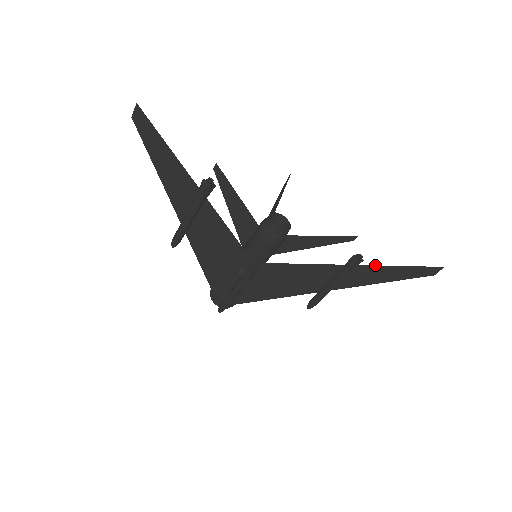
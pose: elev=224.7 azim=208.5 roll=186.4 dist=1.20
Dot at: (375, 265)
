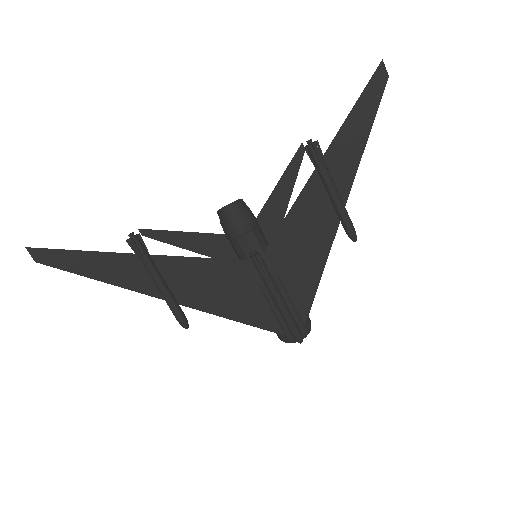
Dot at: (336, 134)
